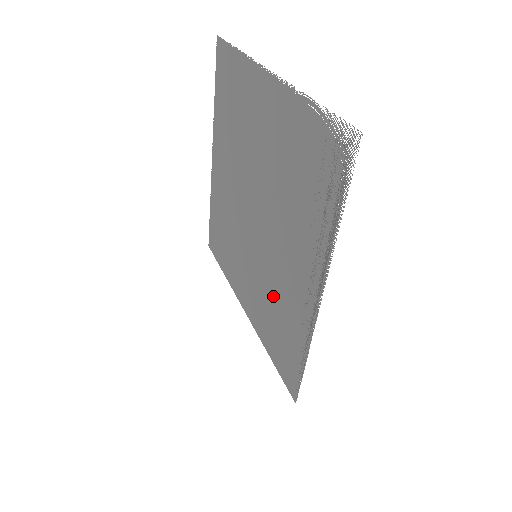
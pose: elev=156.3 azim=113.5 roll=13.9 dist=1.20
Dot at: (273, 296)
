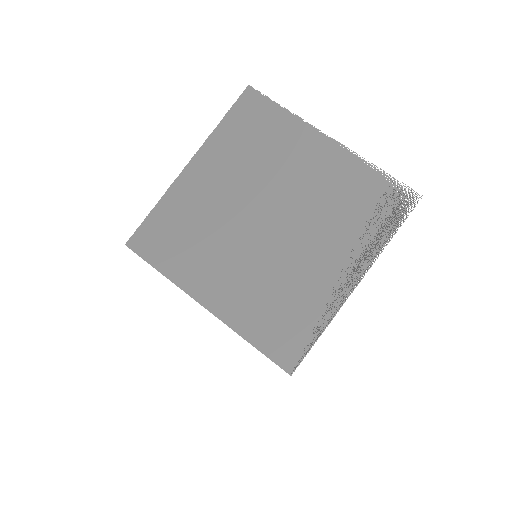
Dot at: (279, 288)
